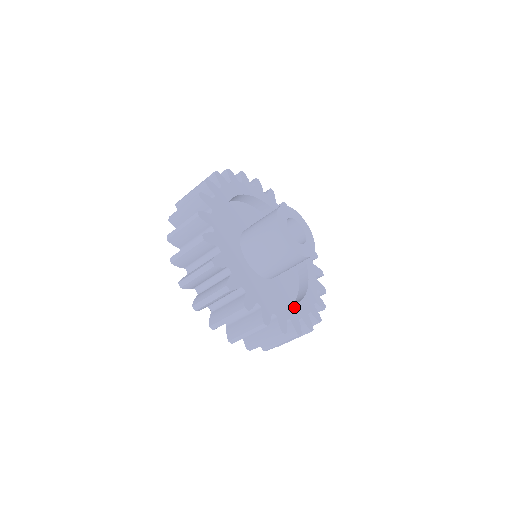
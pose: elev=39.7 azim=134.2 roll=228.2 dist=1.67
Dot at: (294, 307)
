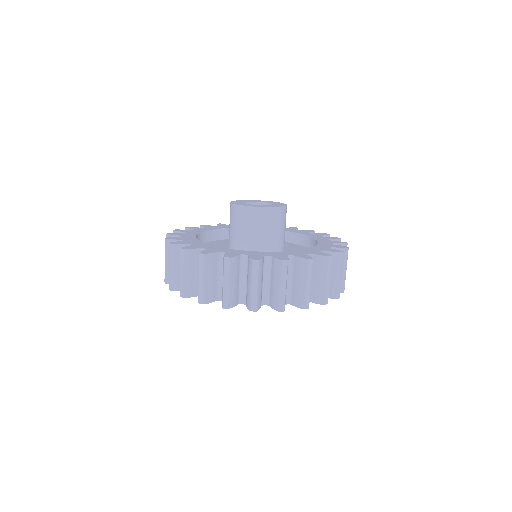
Dot at: (298, 251)
